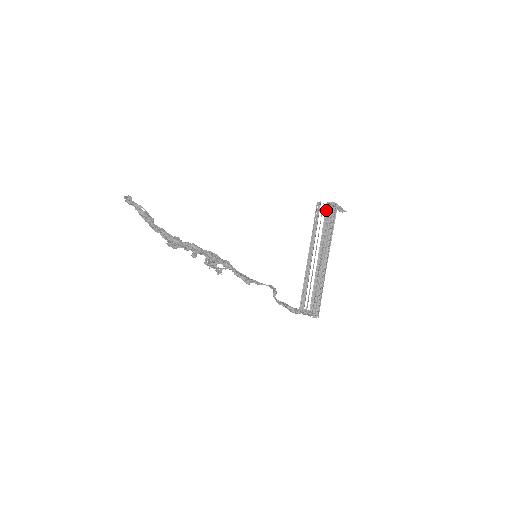
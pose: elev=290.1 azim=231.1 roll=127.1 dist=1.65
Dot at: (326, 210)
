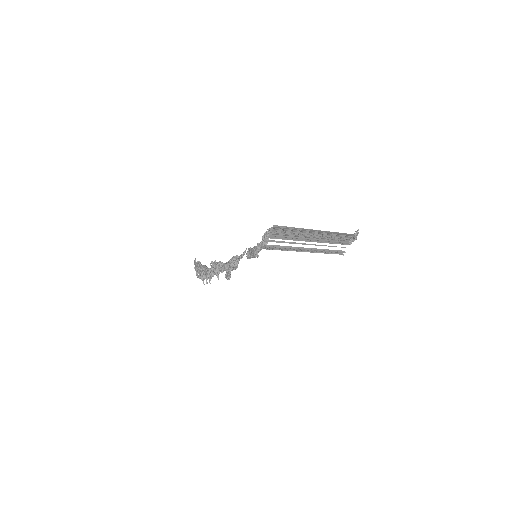
Dot at: (344, 244)
